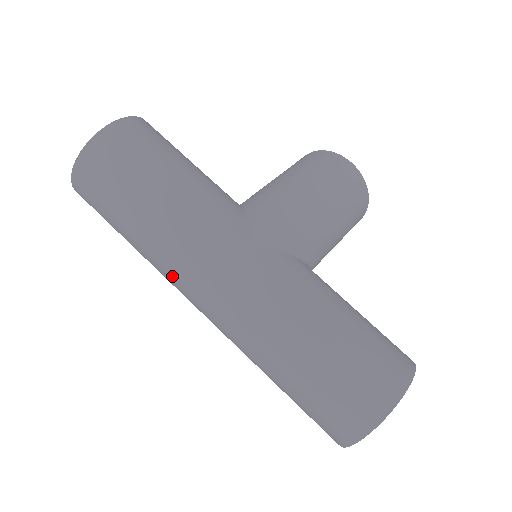
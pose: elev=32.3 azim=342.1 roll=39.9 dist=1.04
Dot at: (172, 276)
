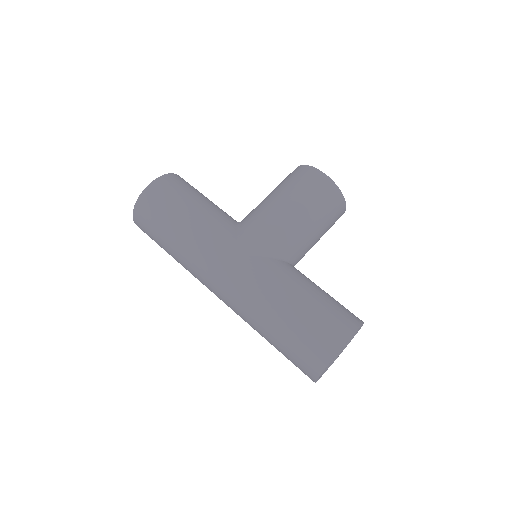
Dot at: (198, 279)
